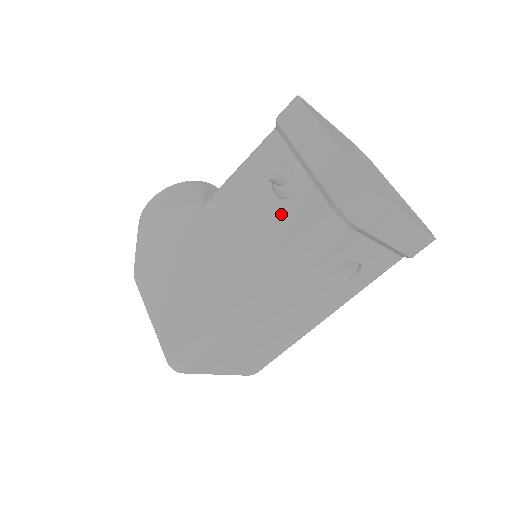
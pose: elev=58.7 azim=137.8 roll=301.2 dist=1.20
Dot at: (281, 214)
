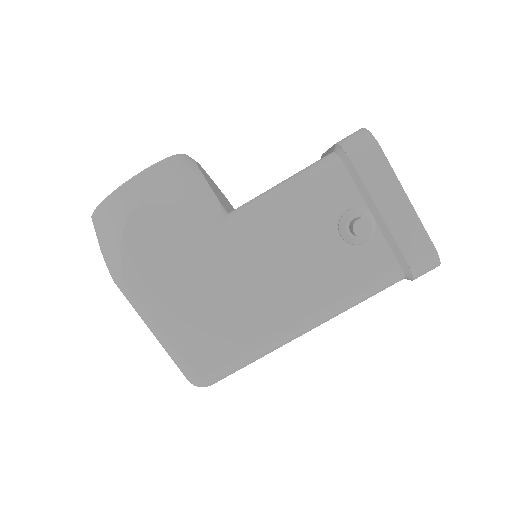
Dot at: (347, 259)
